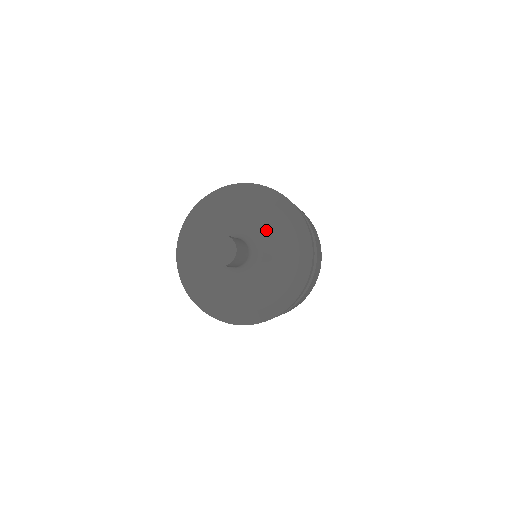
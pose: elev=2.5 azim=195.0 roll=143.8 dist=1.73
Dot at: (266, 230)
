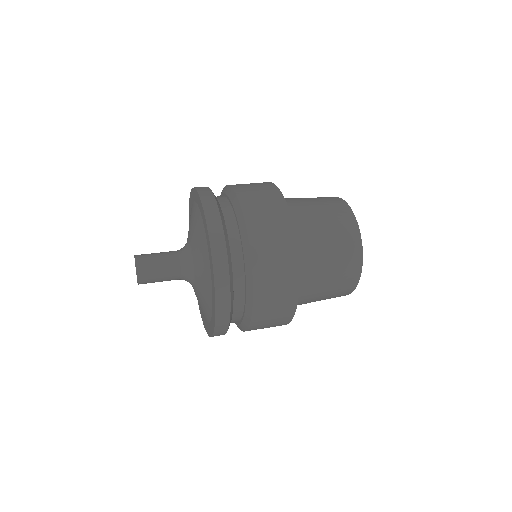
Dot at: (194, 237)
